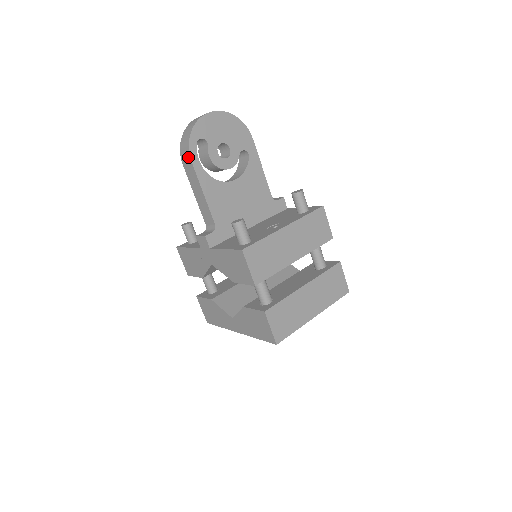
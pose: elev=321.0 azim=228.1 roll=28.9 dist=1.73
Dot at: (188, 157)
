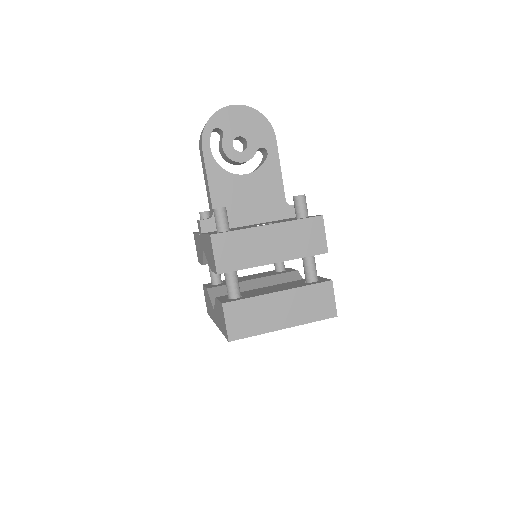
Dot at: (201, 143)
